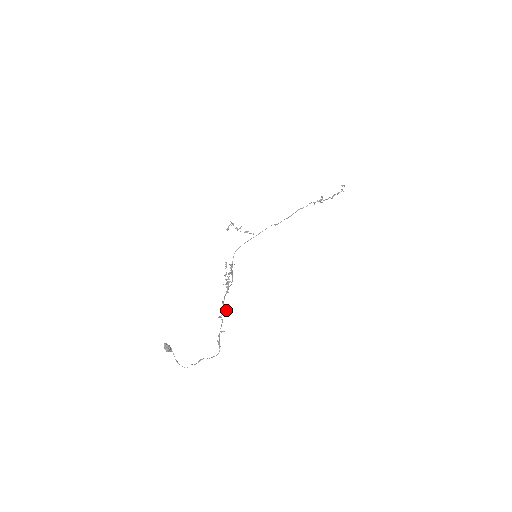
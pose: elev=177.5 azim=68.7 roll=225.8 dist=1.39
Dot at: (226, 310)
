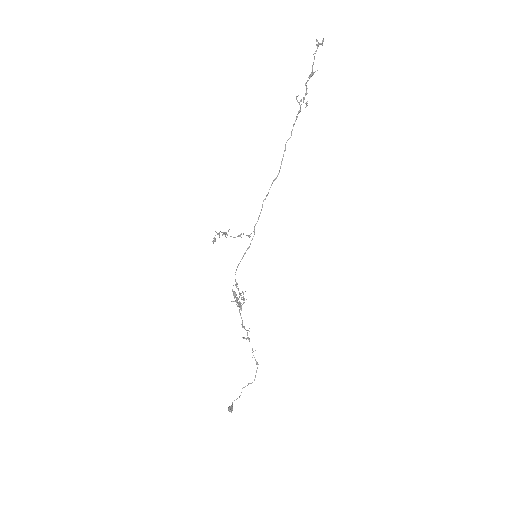
Dot at: (248, 330)
